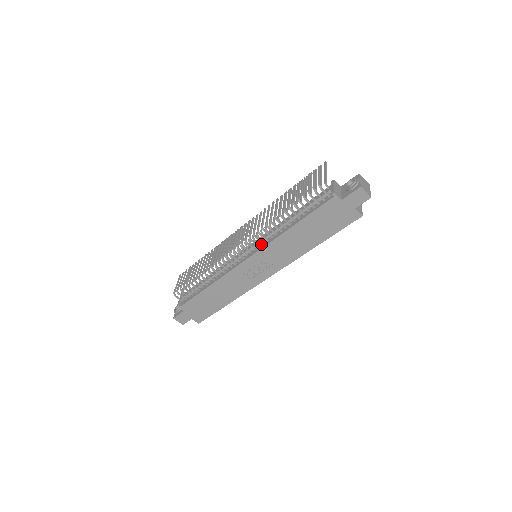
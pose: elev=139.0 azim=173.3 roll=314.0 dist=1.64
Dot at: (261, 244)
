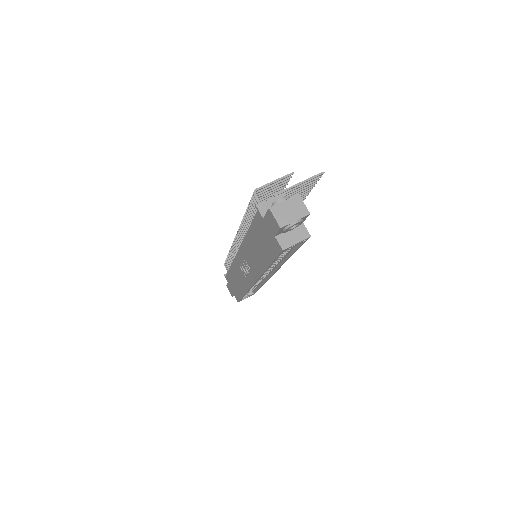
Dot at: occluded
